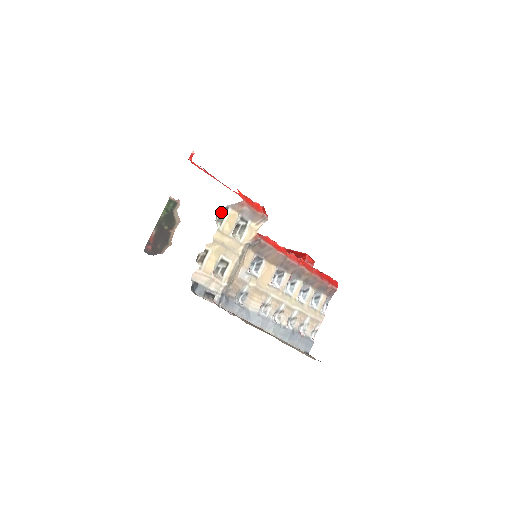
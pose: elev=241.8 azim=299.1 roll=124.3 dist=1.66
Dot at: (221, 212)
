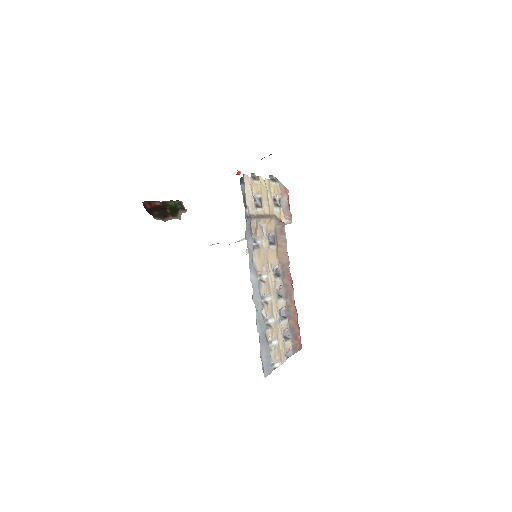
Dot at: (273, 178)
